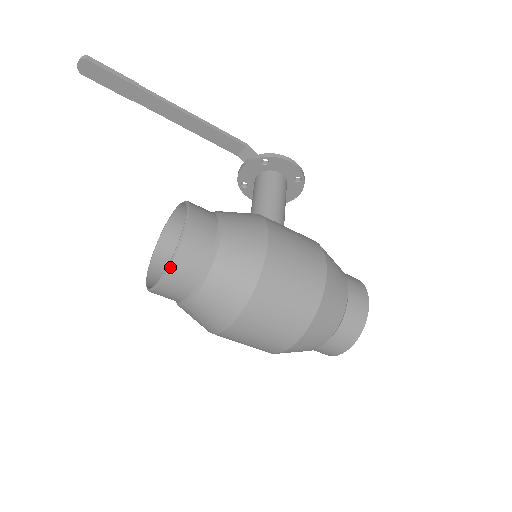
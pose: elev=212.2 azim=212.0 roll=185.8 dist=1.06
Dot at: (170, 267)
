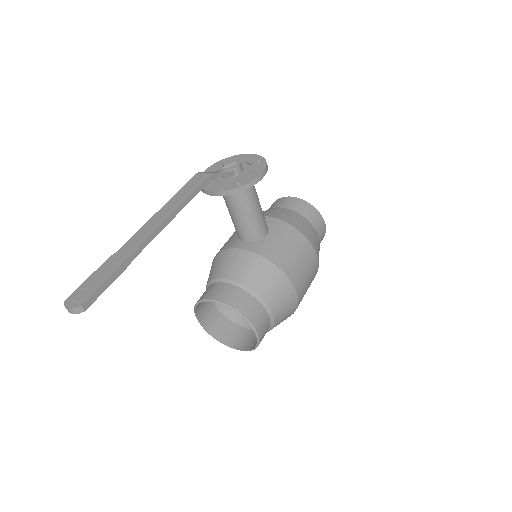
Dot at: occluded
